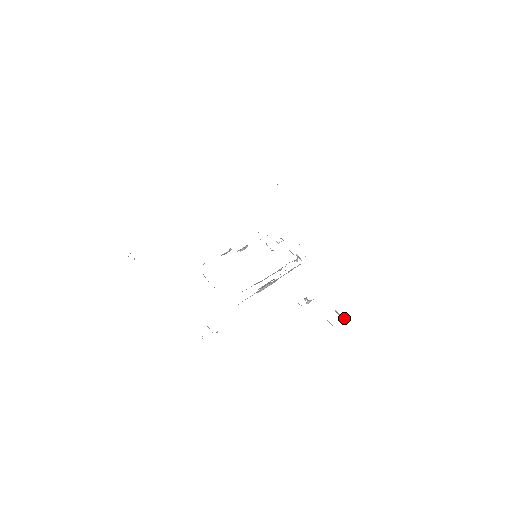
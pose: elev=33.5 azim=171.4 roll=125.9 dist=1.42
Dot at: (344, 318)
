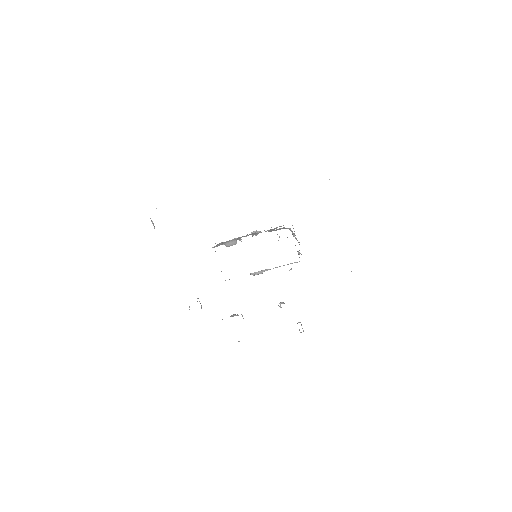
Dot at: (300, 332)
